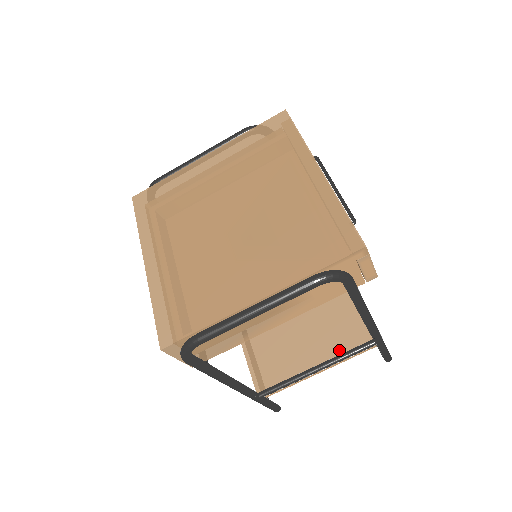
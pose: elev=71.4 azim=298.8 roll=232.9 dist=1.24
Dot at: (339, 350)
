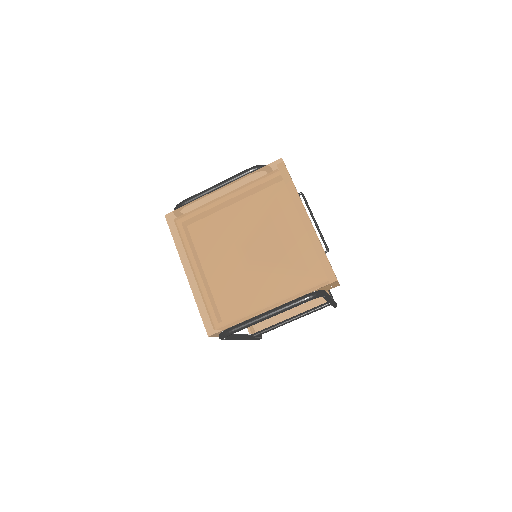
Dot at: (305, 305)
